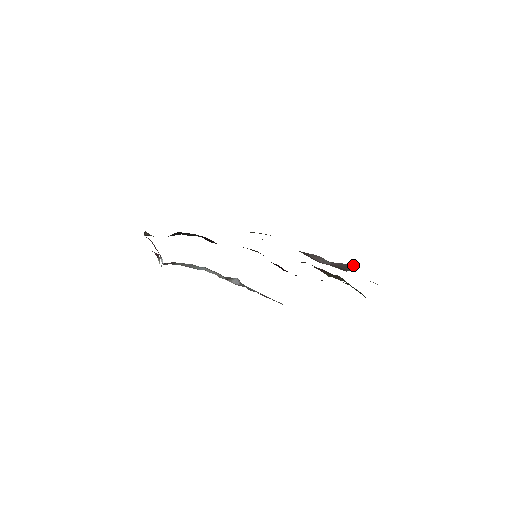
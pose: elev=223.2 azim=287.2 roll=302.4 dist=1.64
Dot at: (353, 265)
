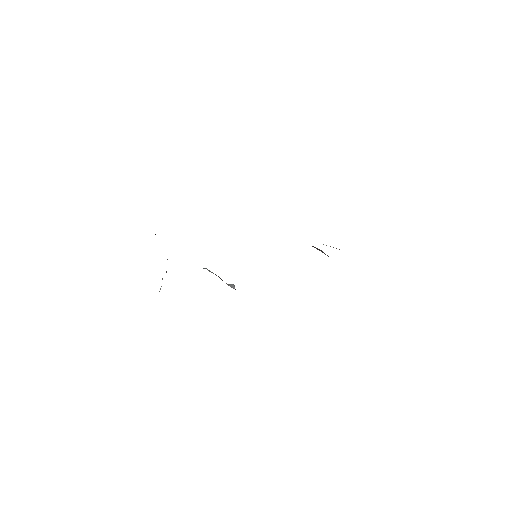
Dot at: occluded
